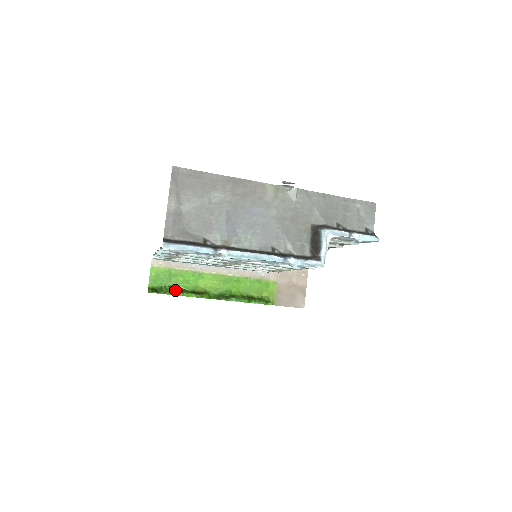
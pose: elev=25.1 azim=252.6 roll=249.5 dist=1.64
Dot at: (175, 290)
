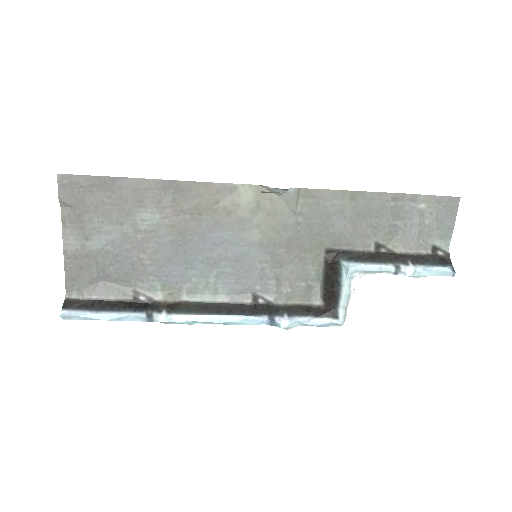
Dot at: occluded
